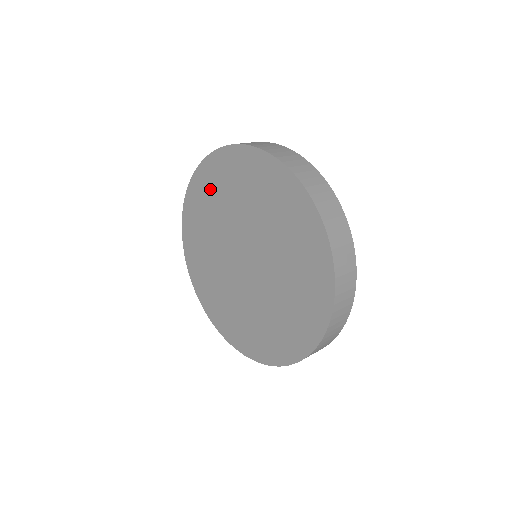
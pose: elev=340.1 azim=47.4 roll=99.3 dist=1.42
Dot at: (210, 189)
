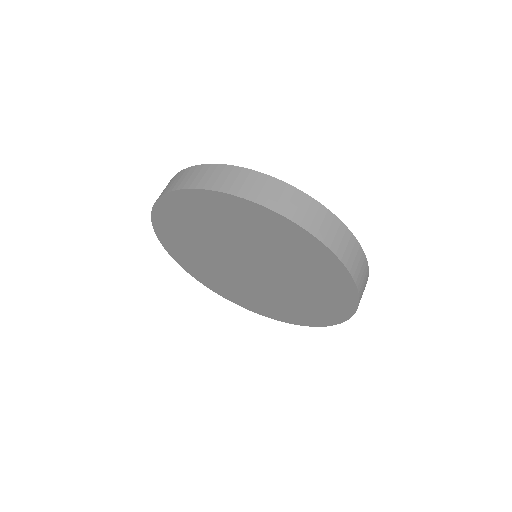
Dot at: (181, 247)
